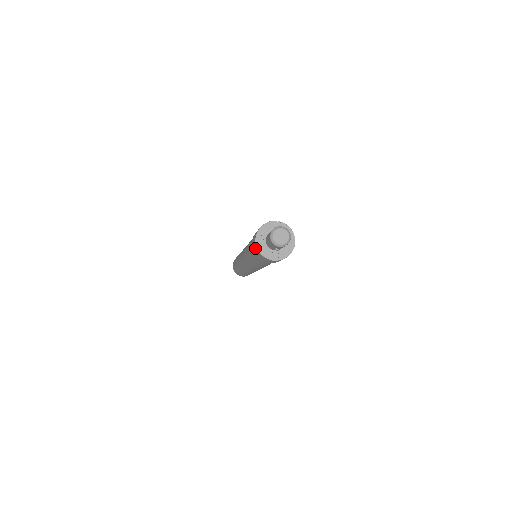
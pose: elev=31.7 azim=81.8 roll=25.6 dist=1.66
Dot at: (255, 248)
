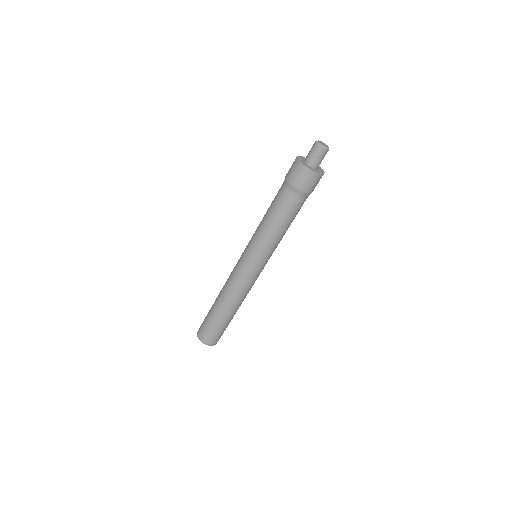
Dot at: (296, 168)
